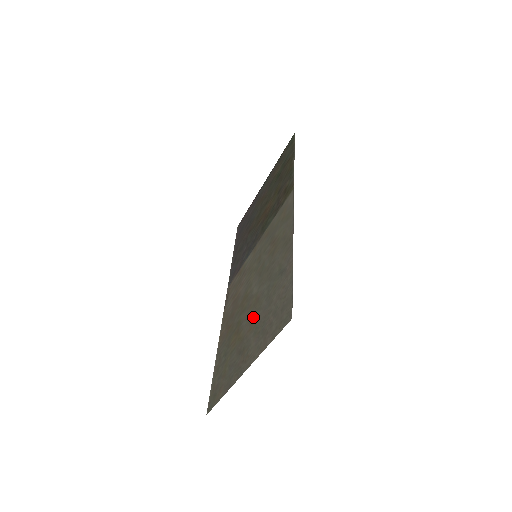
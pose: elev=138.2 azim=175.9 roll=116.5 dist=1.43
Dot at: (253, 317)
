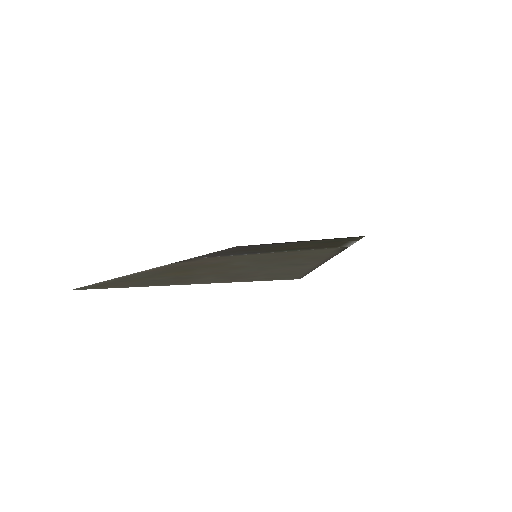
Dot at: (223, 270)
